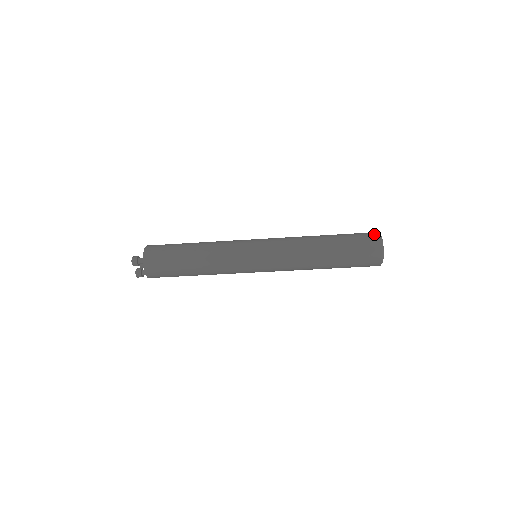
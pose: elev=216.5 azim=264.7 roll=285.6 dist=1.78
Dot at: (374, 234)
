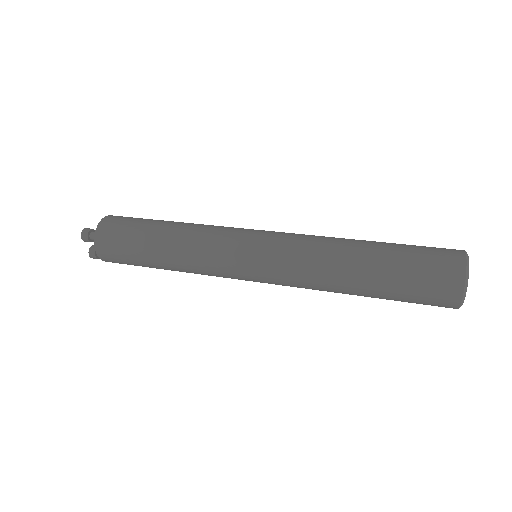
Dot at: (455, 253)
